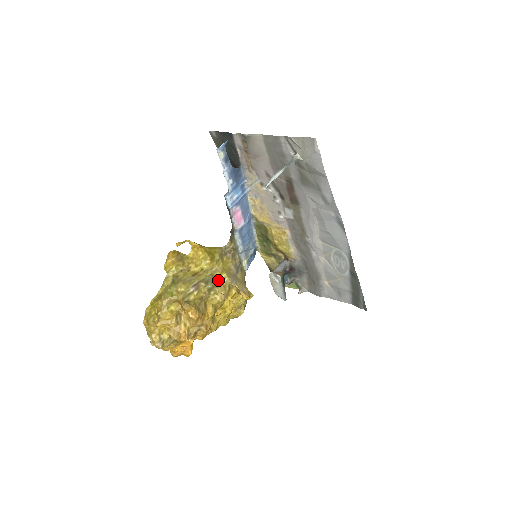
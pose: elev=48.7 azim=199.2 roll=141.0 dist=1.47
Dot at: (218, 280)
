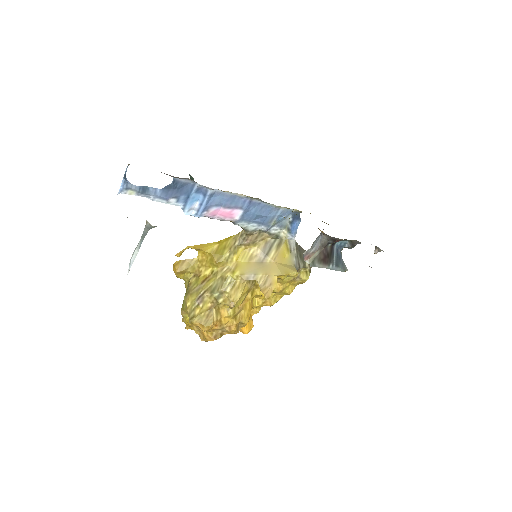
Dot at: (229, 282)
